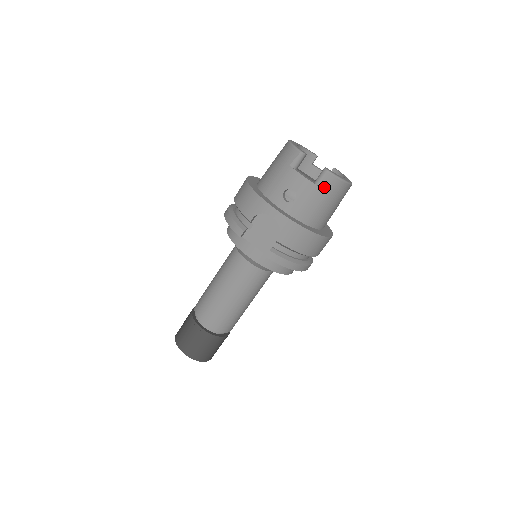
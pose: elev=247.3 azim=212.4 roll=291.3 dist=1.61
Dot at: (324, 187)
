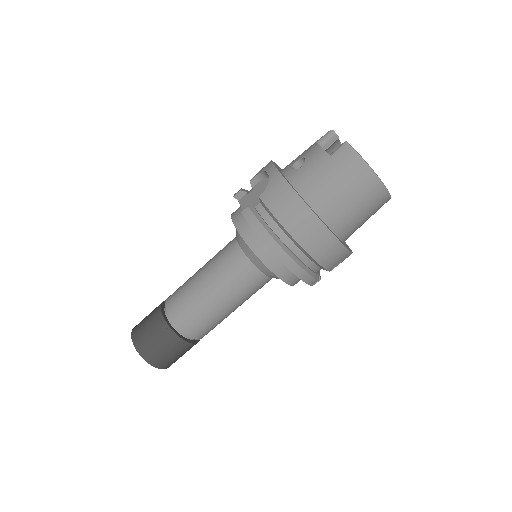
Dot at: (336, 159)
